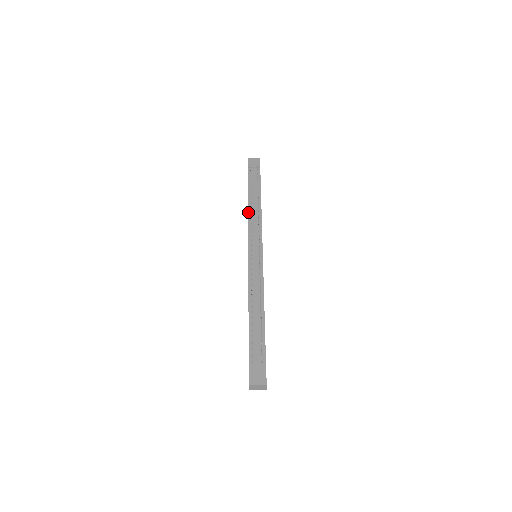
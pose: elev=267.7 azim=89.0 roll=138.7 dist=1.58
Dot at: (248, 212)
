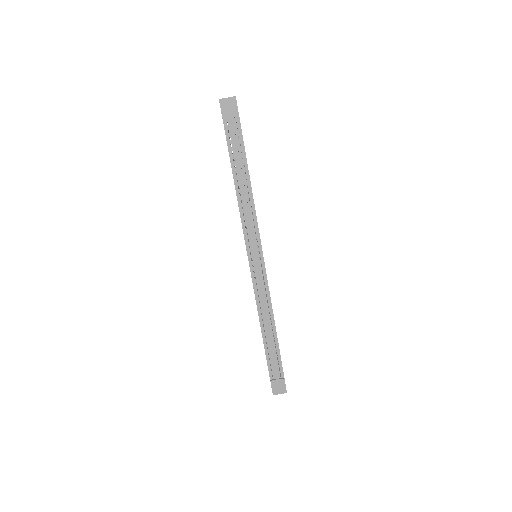
Dot at: (238, 204)
